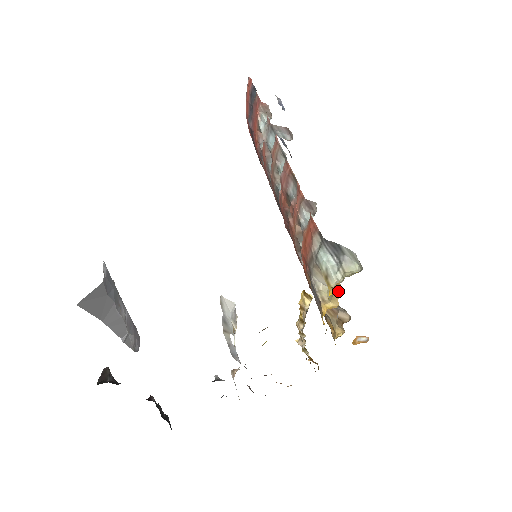
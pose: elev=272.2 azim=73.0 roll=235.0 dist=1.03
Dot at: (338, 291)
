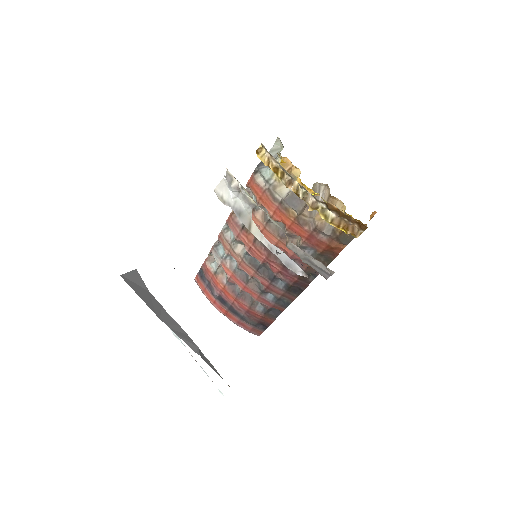
Dot at: (289, 164)
